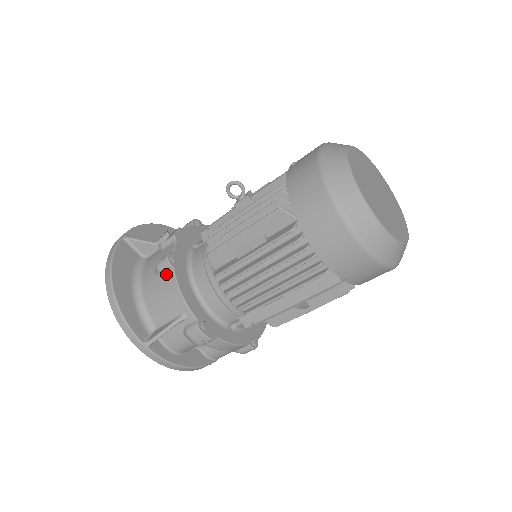
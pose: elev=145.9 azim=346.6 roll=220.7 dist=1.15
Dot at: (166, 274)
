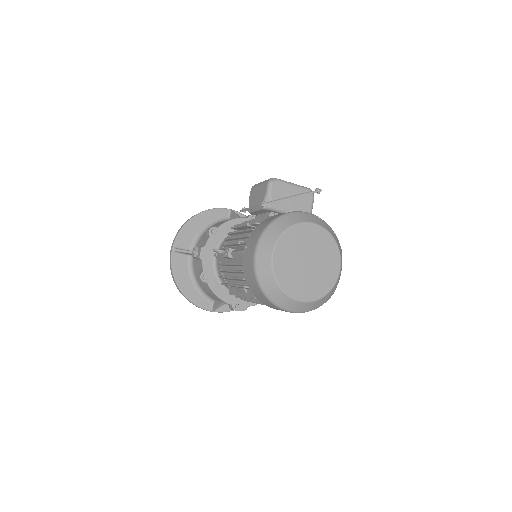
Dot at: (205, 283)
